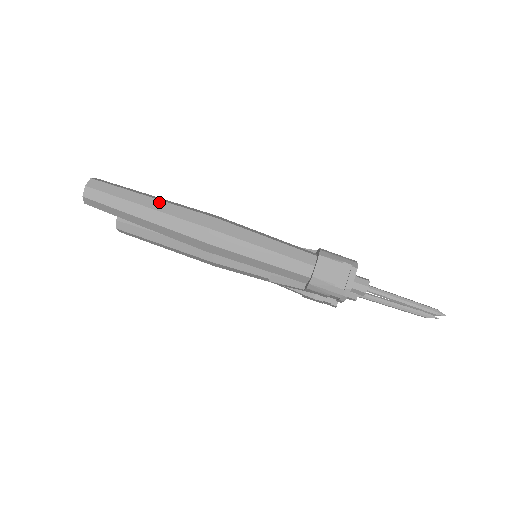
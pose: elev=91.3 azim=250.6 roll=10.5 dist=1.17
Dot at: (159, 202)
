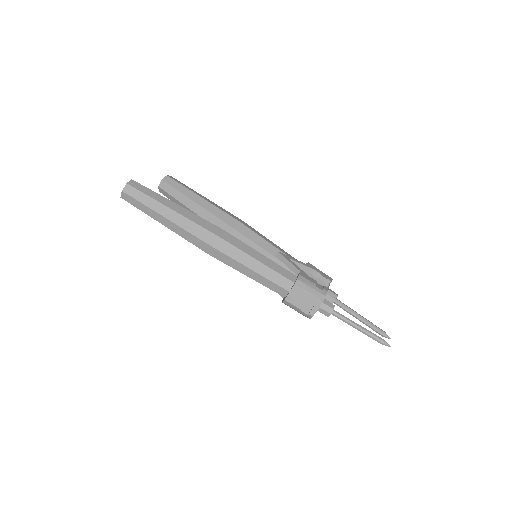
Dot at: (176, 215)
